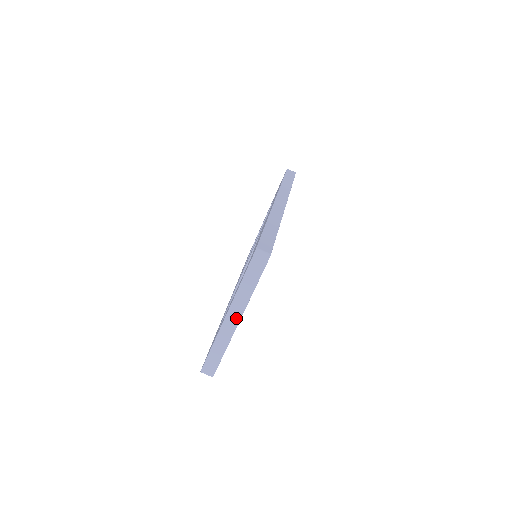
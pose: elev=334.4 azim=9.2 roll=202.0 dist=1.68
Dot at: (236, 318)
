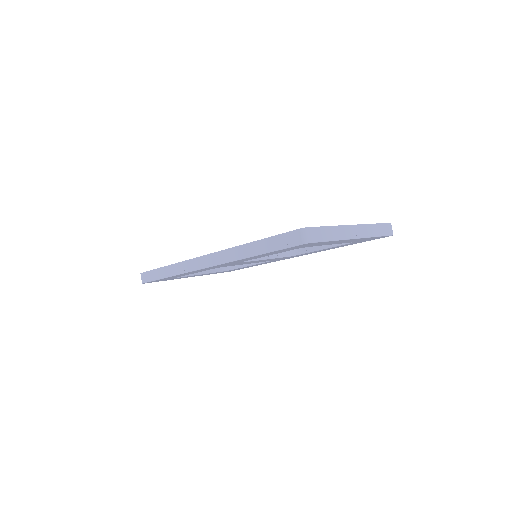
Dot at: (358, 234)
